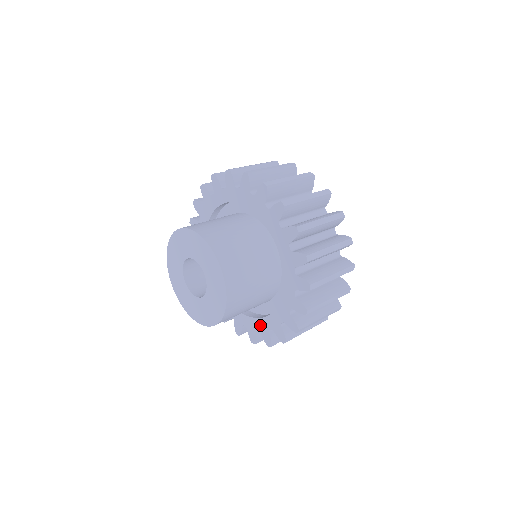
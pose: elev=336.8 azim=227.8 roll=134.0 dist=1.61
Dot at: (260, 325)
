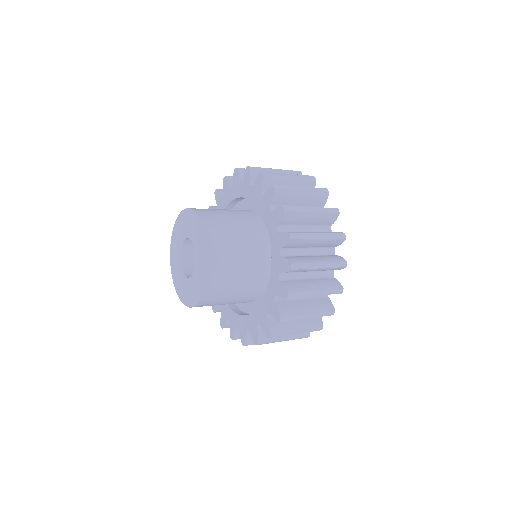
Dot at: (224, 308)
